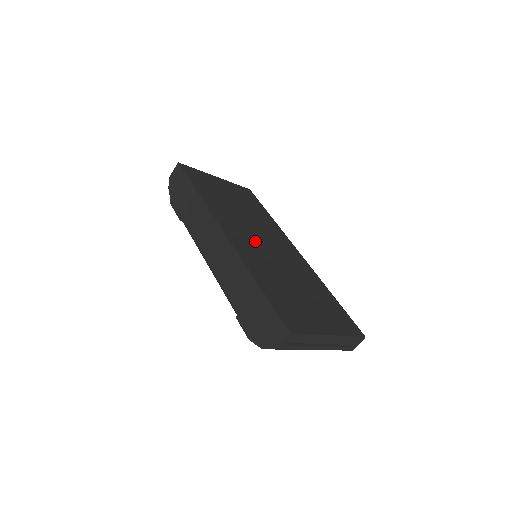
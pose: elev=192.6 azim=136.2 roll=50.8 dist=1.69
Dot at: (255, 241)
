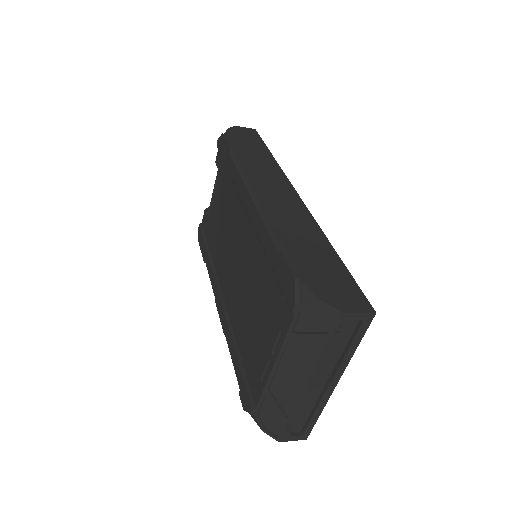
Dot at: occluded
